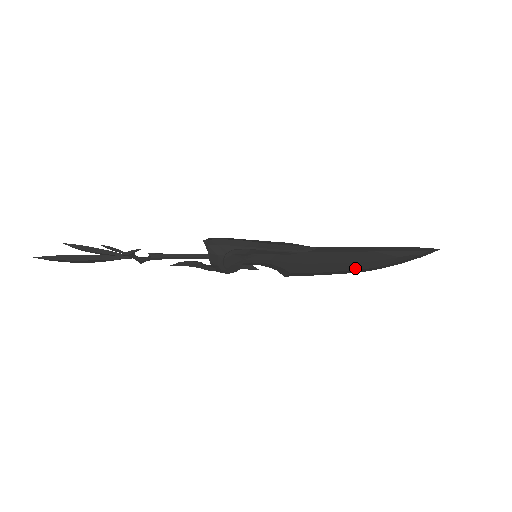
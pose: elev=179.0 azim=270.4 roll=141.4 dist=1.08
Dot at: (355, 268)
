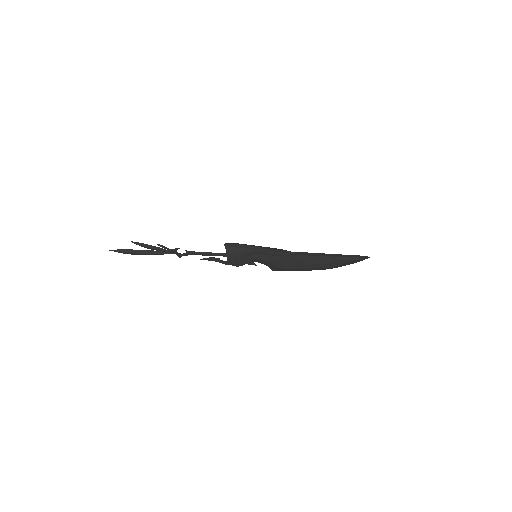
Dot at: (318, 267)
